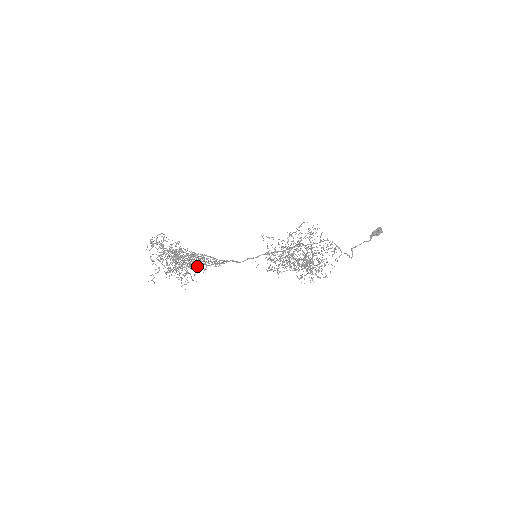
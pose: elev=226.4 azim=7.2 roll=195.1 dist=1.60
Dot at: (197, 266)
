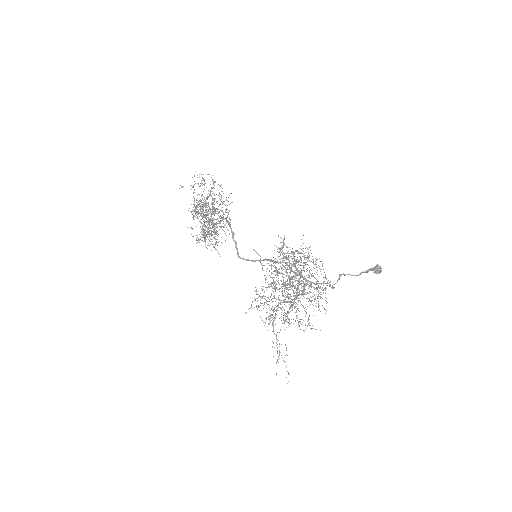
Dot at: occluded
